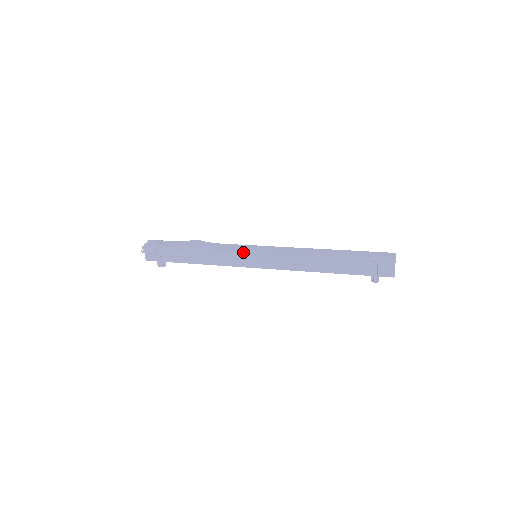
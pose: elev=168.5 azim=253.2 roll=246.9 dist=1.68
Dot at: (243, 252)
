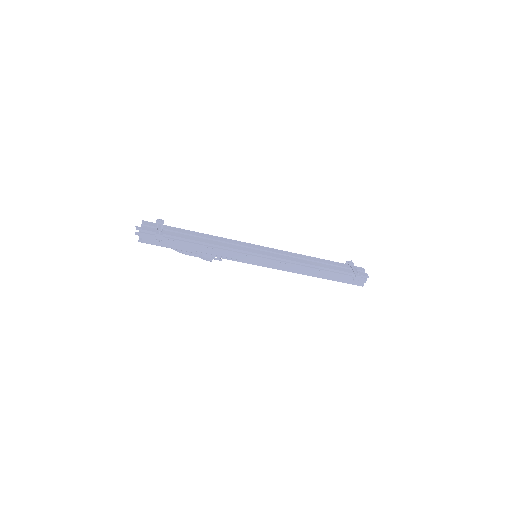
Dot at: (248, 244)
